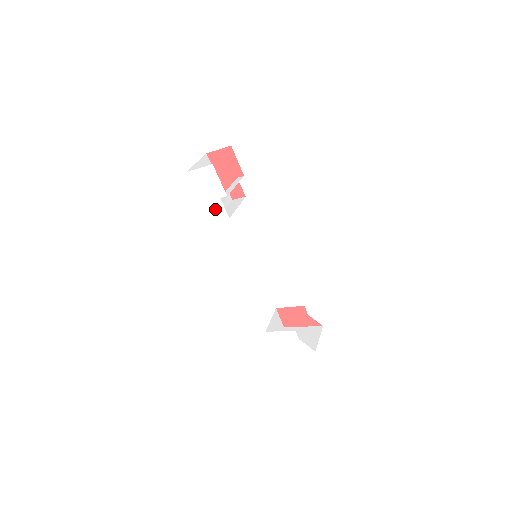
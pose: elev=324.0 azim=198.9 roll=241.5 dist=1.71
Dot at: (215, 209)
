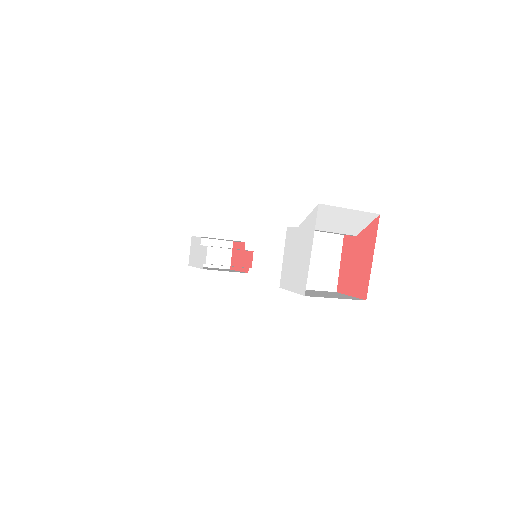
Dot at: (202, 257)
